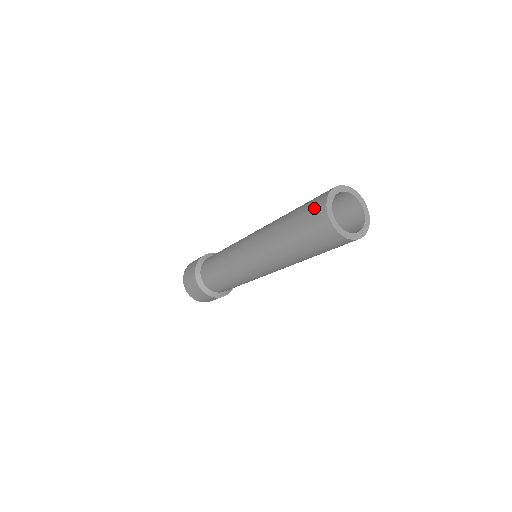
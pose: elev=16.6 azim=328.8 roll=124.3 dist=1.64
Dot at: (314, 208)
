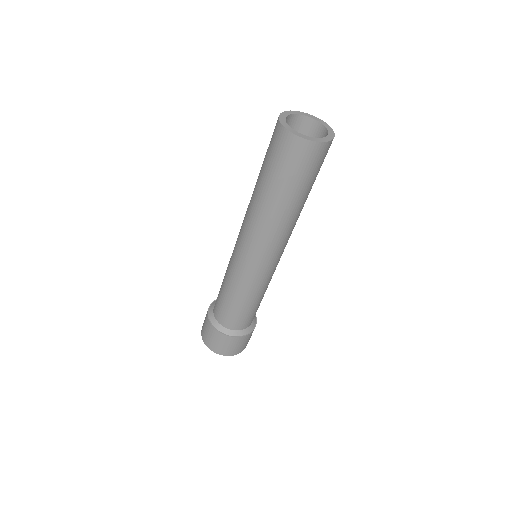
Dot at: occluded
